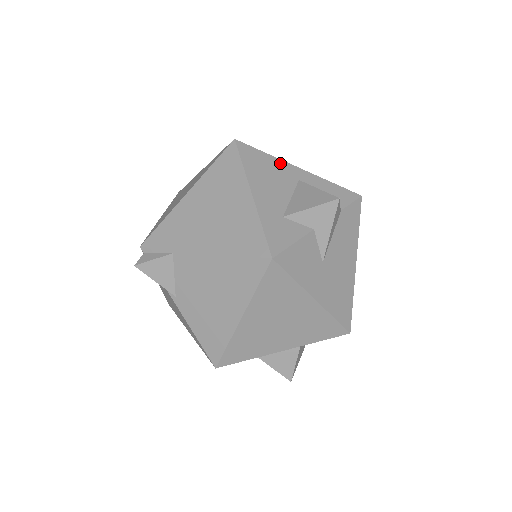
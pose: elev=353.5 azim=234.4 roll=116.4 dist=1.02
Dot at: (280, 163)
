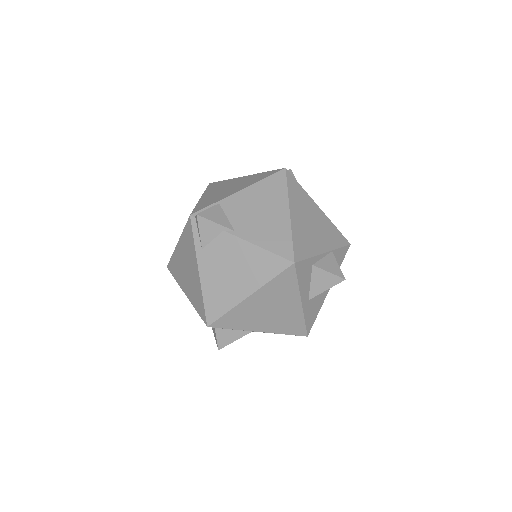
Dot at: occluded
